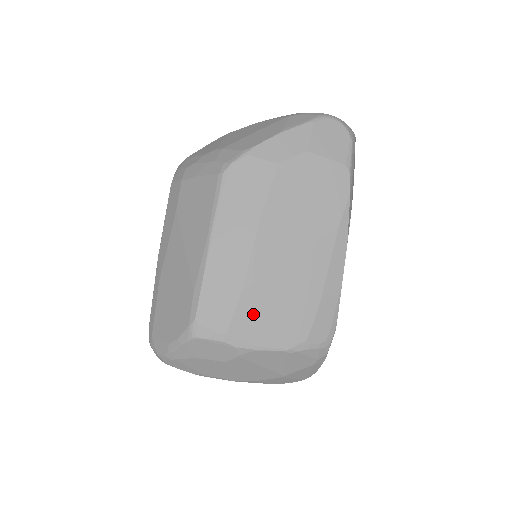
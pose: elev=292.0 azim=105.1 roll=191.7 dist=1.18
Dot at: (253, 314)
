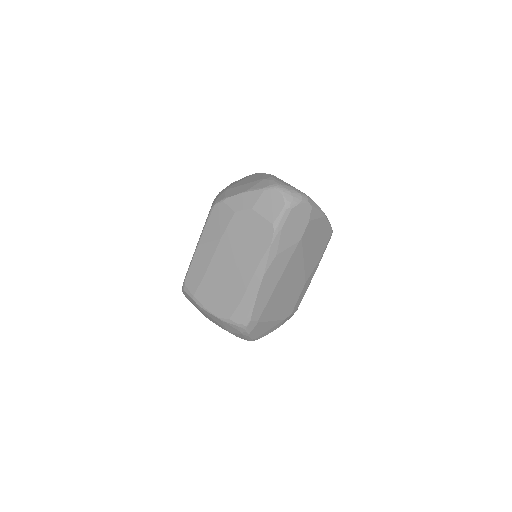
Dot at: (207, 291)
